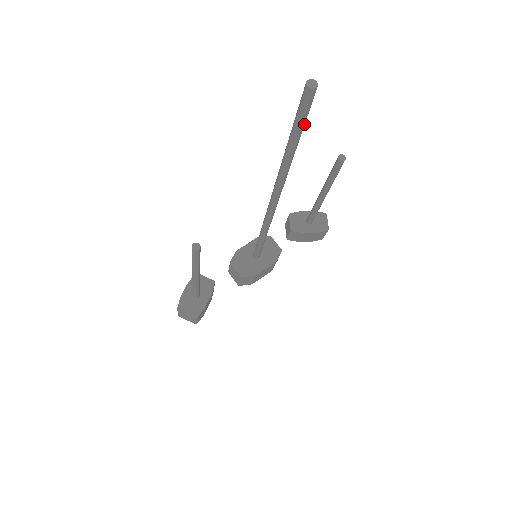
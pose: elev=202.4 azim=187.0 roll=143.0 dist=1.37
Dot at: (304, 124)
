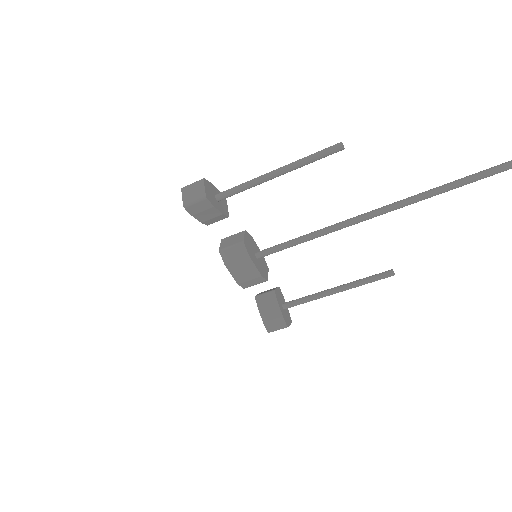
Dot at: (482, 178)
